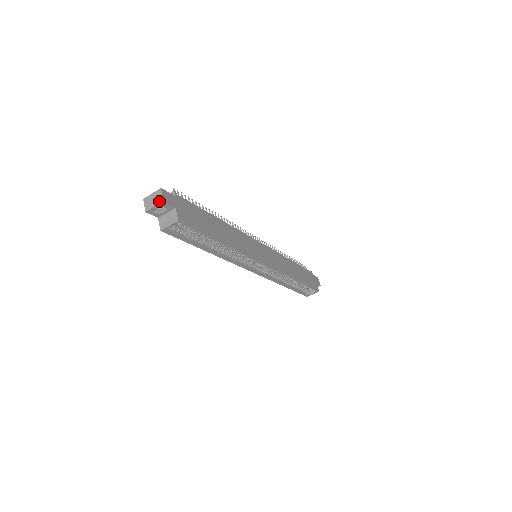
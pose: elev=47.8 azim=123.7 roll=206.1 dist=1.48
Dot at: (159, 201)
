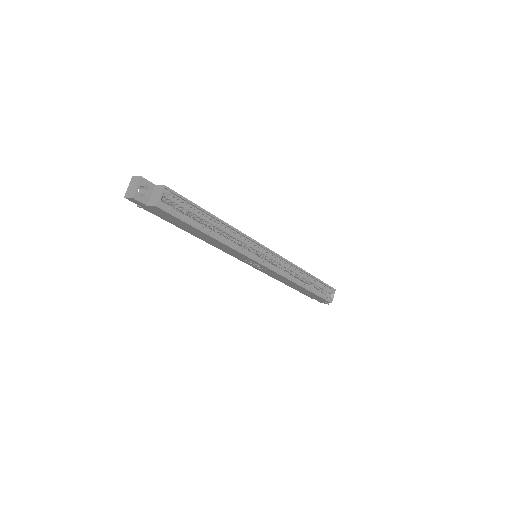
Dot at: (138, 180)
